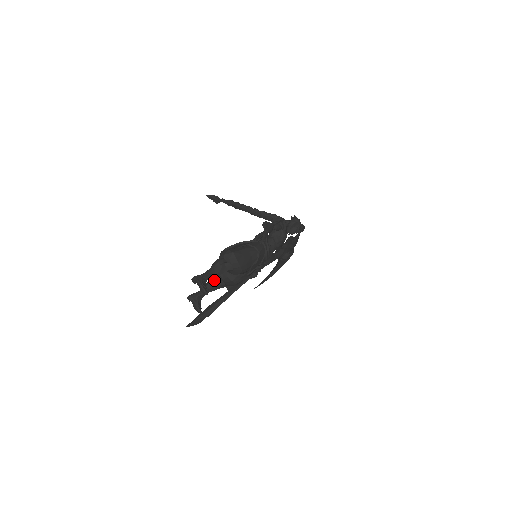
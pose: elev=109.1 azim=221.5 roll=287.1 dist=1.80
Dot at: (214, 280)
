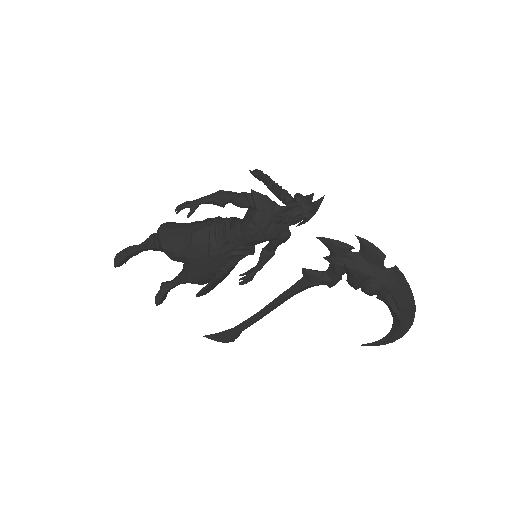
Dot at: occluded
